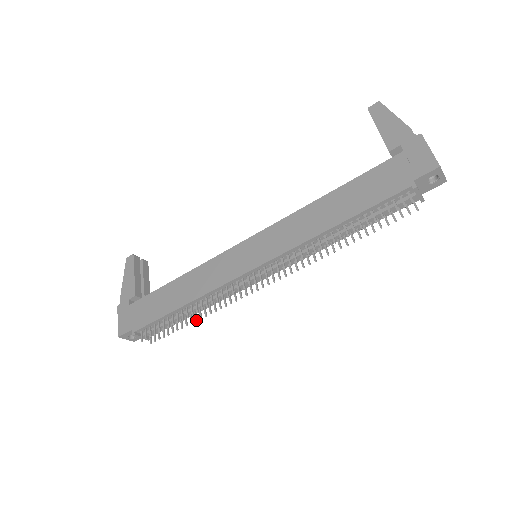
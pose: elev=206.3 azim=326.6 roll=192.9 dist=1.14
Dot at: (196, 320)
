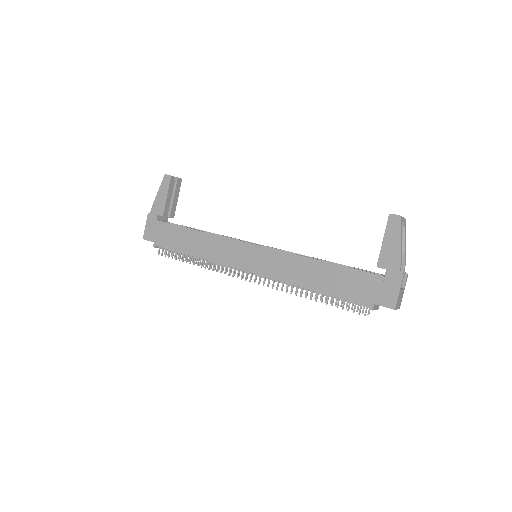
Dot at: occluded
